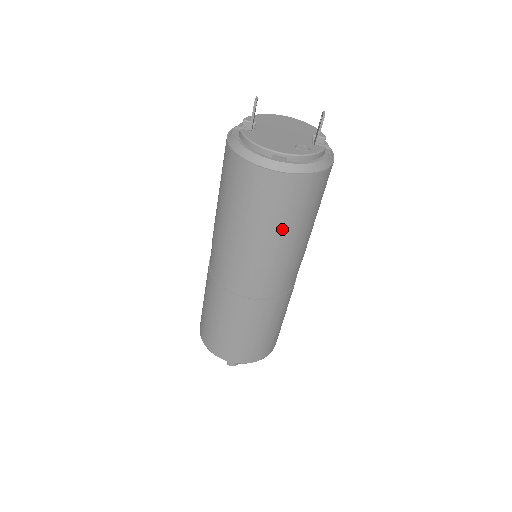
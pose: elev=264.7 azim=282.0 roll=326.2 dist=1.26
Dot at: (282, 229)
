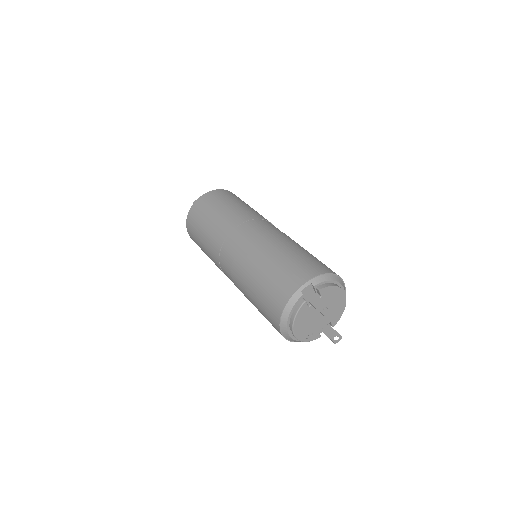
Dot at: occluded
